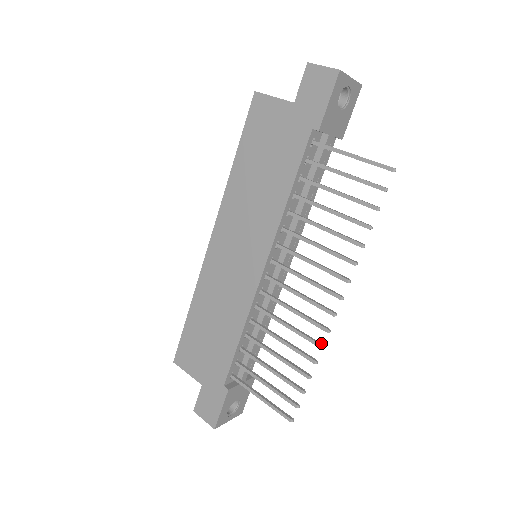
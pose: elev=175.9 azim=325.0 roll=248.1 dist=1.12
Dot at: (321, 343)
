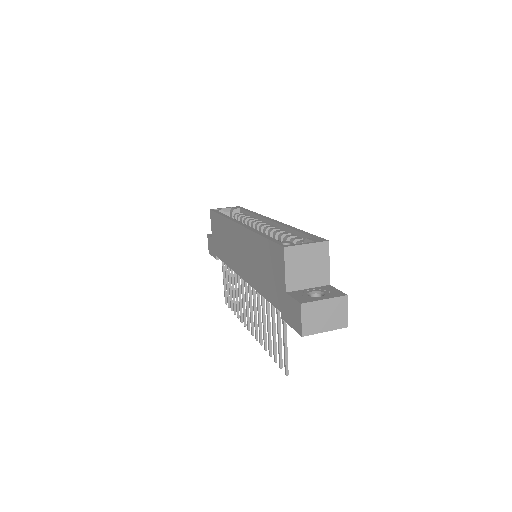
Dot at: occluded
